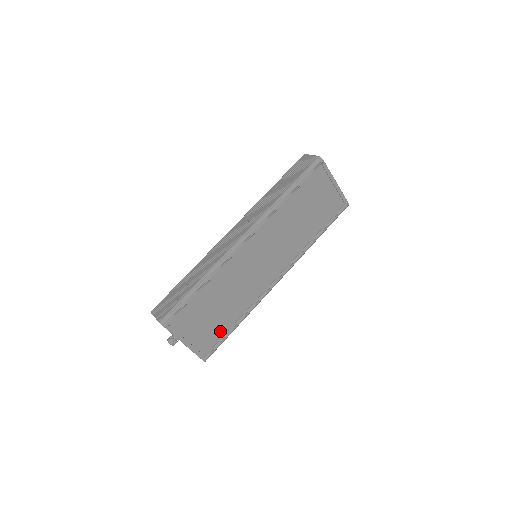
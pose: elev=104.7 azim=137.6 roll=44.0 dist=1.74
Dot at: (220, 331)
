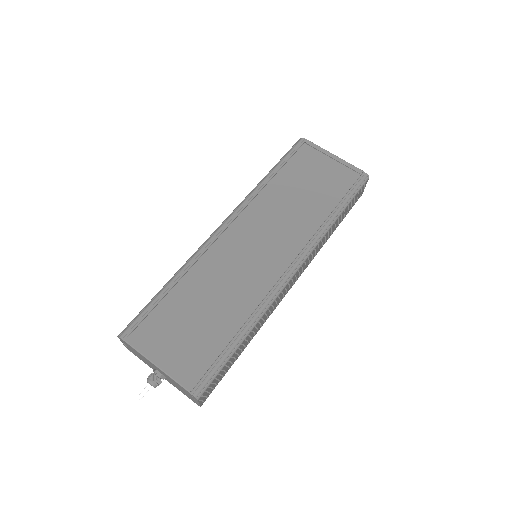
Dot at: (213, 348)
